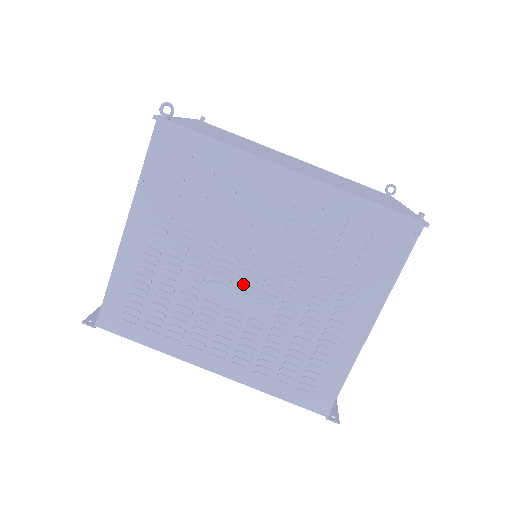
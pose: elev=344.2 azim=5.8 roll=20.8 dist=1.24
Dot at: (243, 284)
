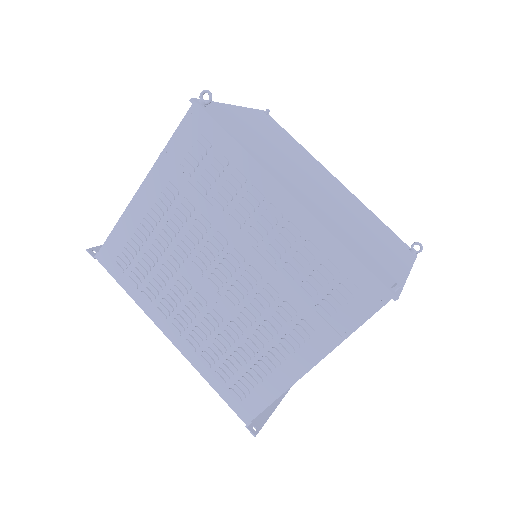
Dot at: (216, 276)
